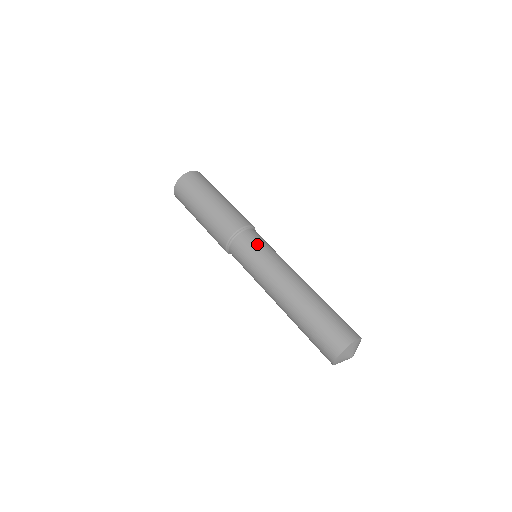
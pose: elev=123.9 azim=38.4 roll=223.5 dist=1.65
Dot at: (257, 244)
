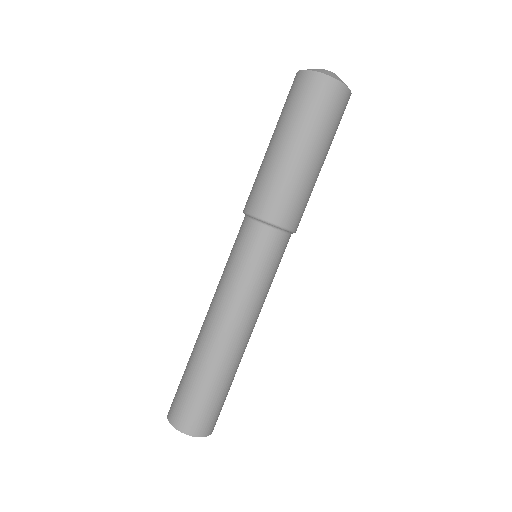
Dot at: (268, 261)
